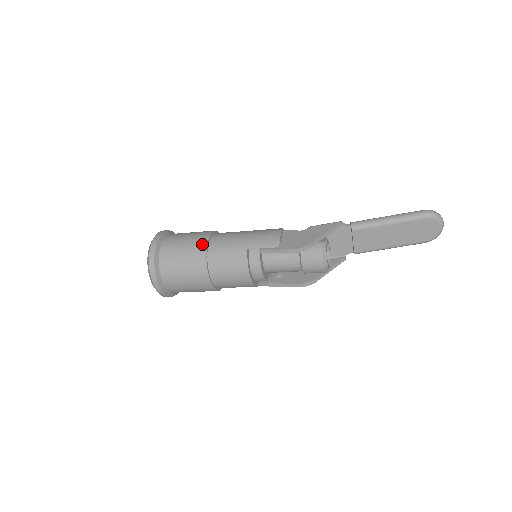
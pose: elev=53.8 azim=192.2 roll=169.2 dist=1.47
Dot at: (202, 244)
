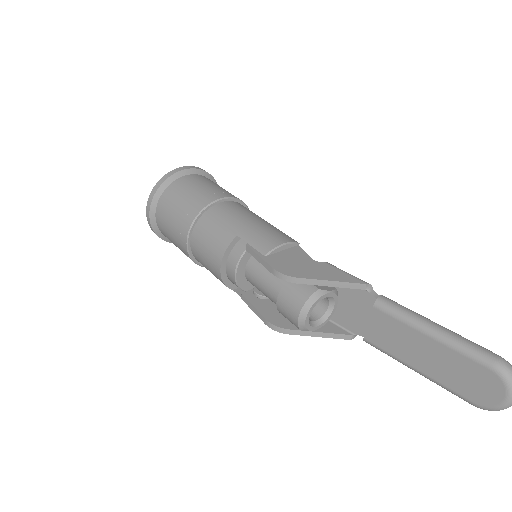
Dot at: (207, 200)
